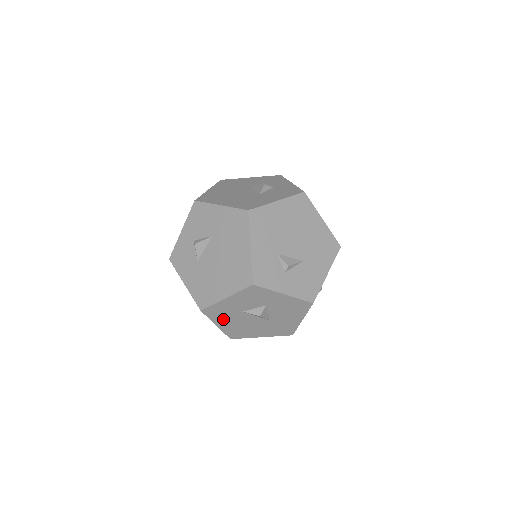
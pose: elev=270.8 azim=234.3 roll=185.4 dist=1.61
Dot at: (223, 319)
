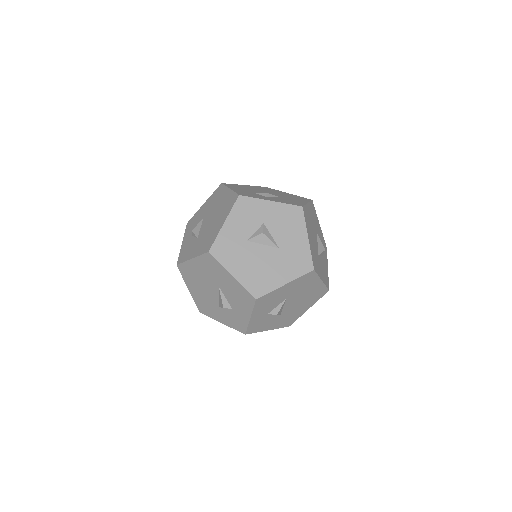
Dot at: (234, 261)
